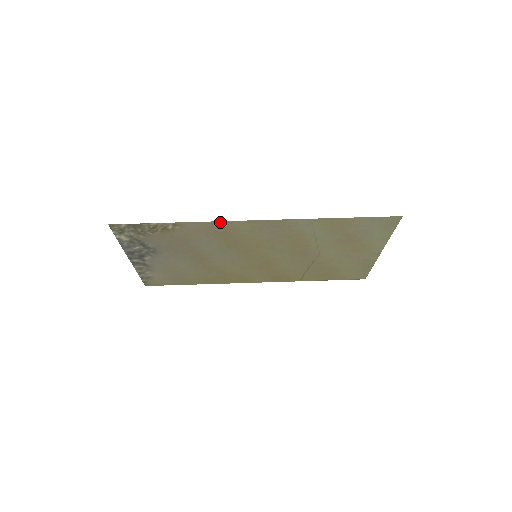
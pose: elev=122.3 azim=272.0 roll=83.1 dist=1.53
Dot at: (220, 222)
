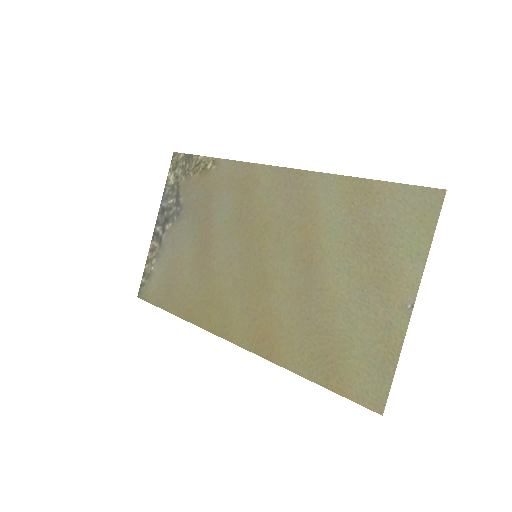
Dot at: (249, 165)
